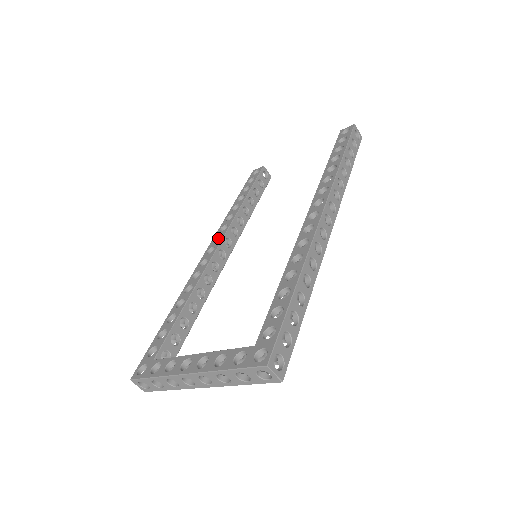
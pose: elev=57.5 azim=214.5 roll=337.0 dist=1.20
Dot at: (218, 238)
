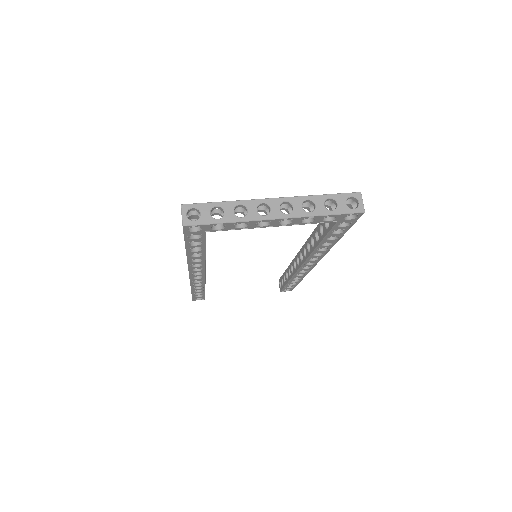
Dot at: occluded
